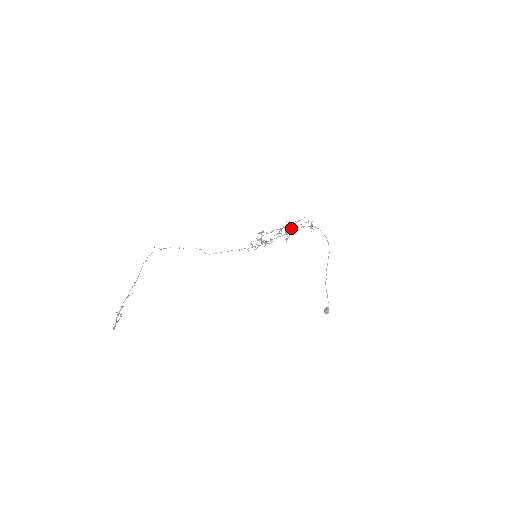
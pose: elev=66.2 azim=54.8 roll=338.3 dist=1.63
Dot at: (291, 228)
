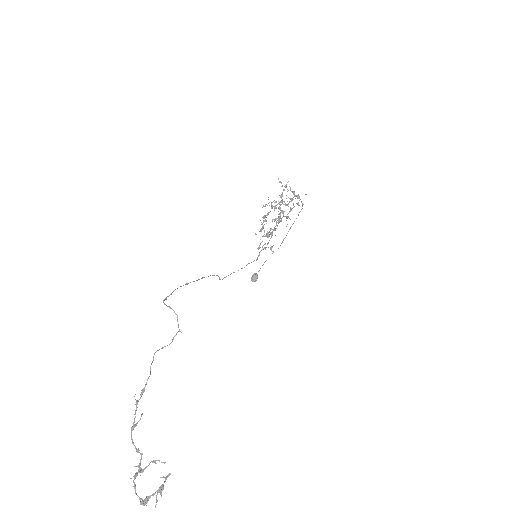
Dot at: (287, 205)
